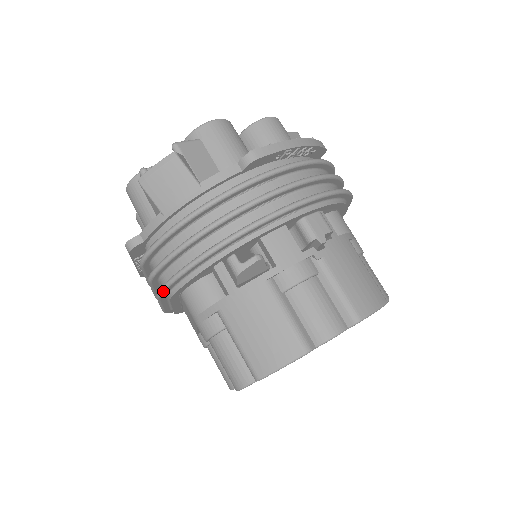
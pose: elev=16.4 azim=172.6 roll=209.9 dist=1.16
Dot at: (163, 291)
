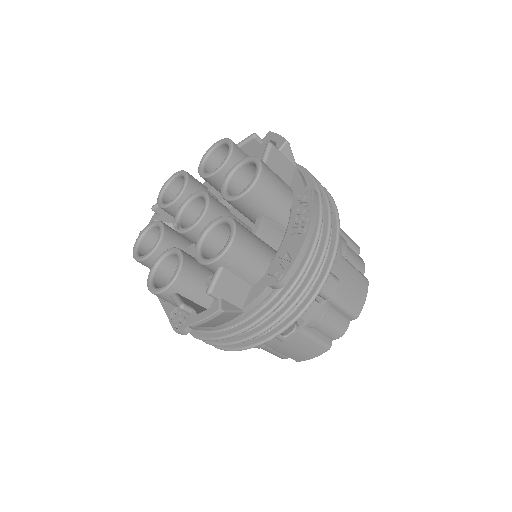
Dot at: (221, 349)
